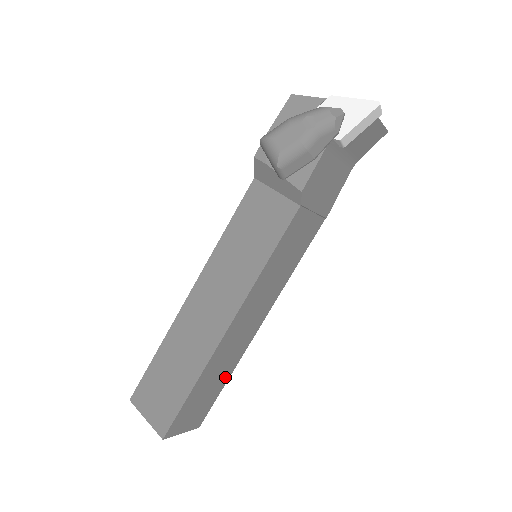
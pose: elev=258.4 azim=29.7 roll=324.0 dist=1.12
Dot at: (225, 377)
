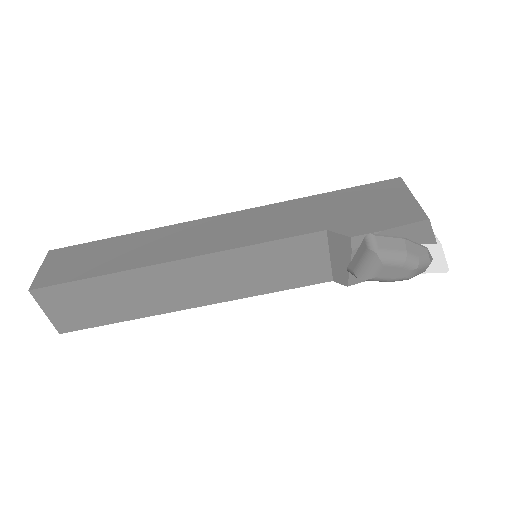
Dot at: occluded
